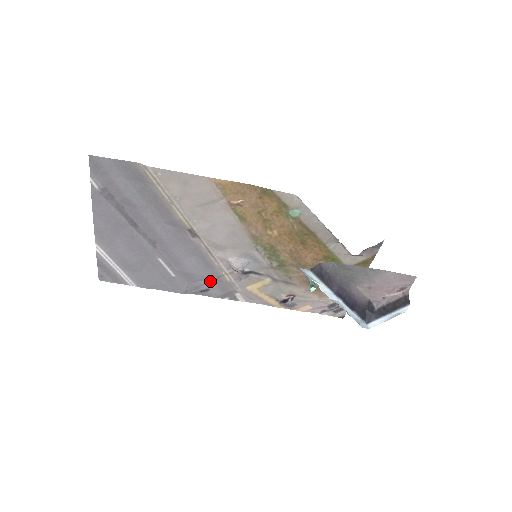
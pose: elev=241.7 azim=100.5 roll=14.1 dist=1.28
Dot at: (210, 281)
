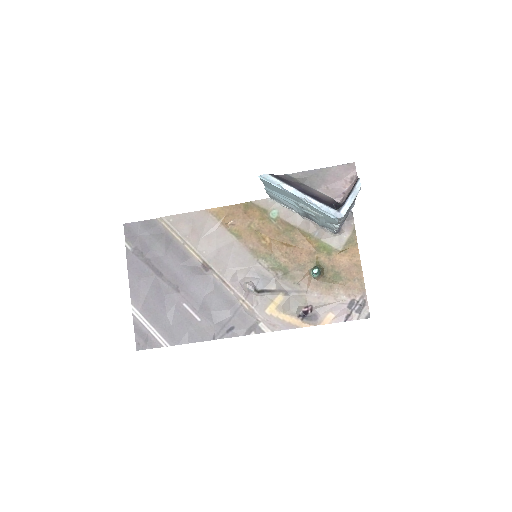
Dot at: (232, 317)
